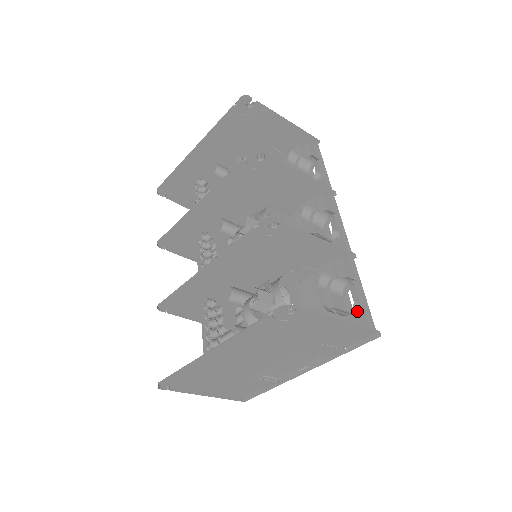
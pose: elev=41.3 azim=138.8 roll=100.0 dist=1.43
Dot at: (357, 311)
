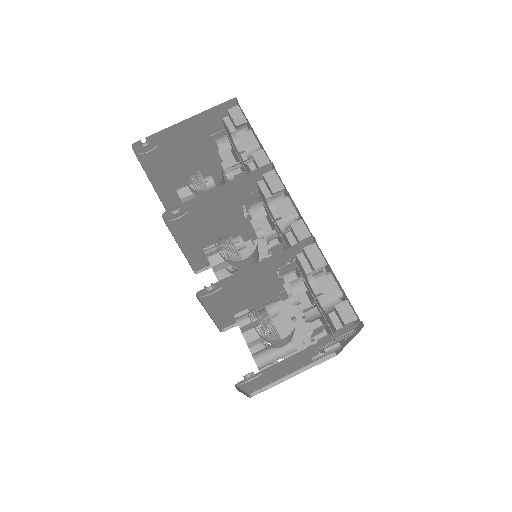
Dot at: occluded
